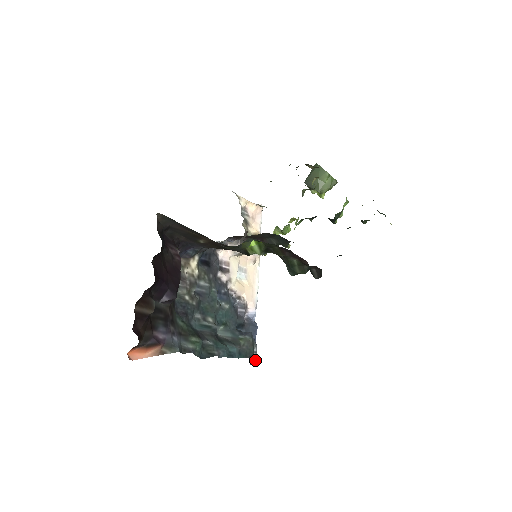
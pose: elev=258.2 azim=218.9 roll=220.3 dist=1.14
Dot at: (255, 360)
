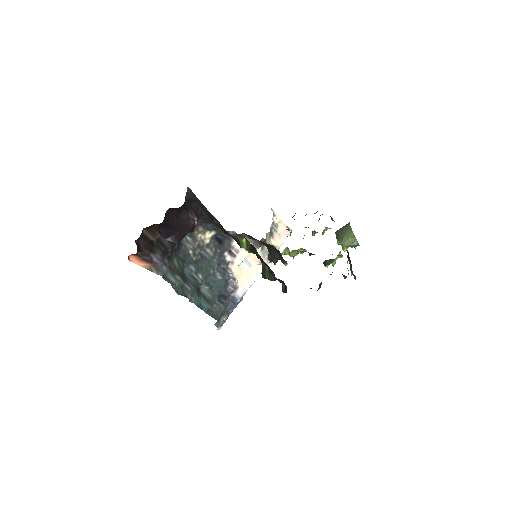
Dot at: (220, 325)
